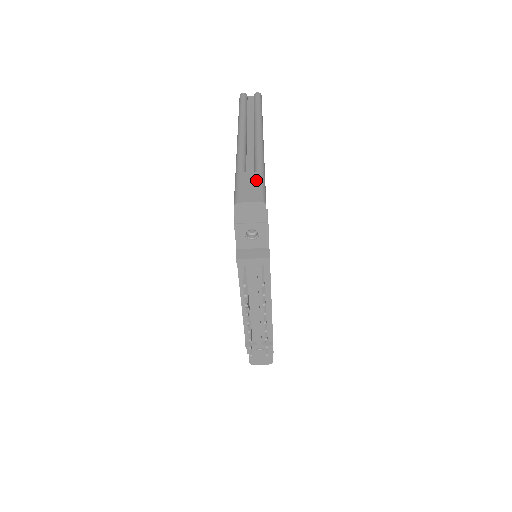
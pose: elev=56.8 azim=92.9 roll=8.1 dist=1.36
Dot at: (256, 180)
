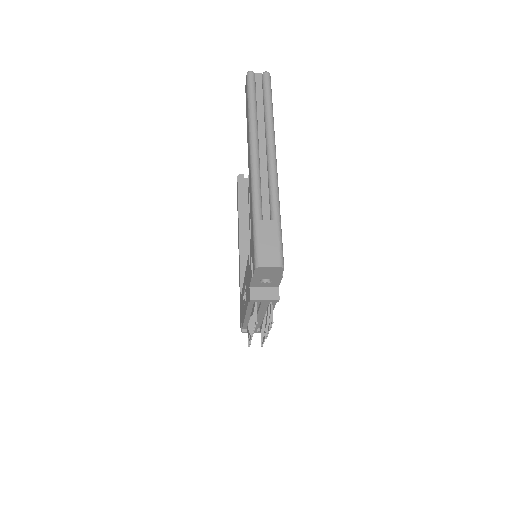
Dot at: (274, 234)
